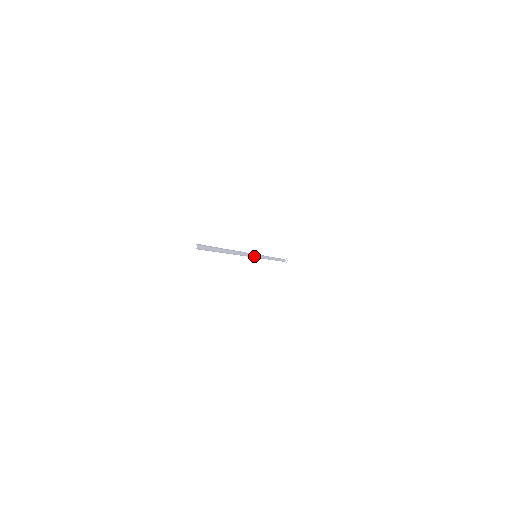
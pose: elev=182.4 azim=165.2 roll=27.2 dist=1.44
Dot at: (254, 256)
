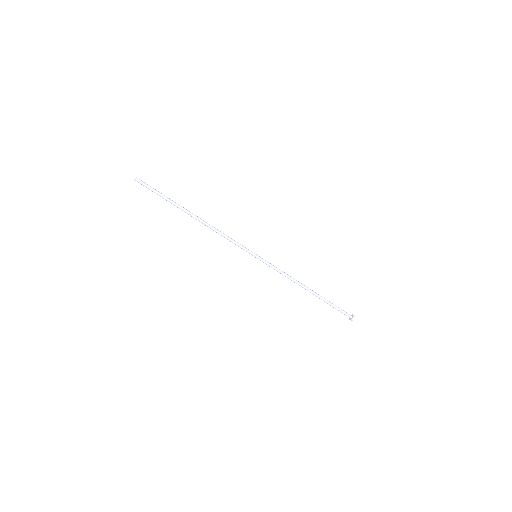
Dot at: (248, 250)
